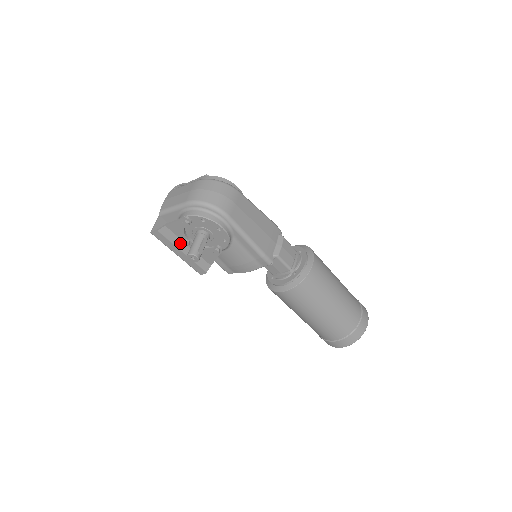
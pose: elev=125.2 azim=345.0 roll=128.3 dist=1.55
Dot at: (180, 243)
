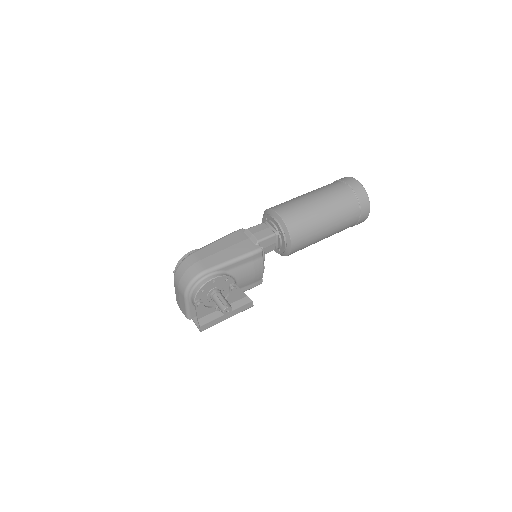
Dot at: (217, 313)
